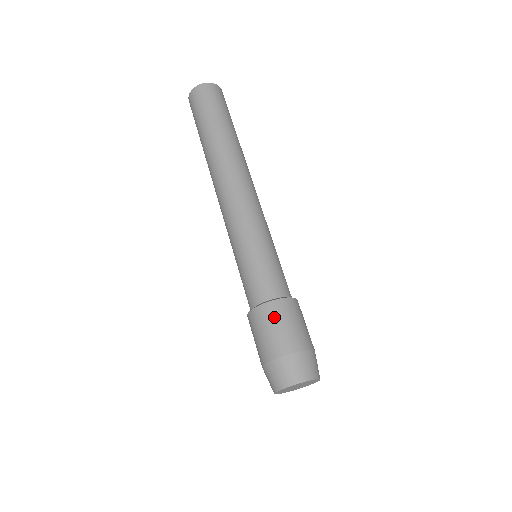
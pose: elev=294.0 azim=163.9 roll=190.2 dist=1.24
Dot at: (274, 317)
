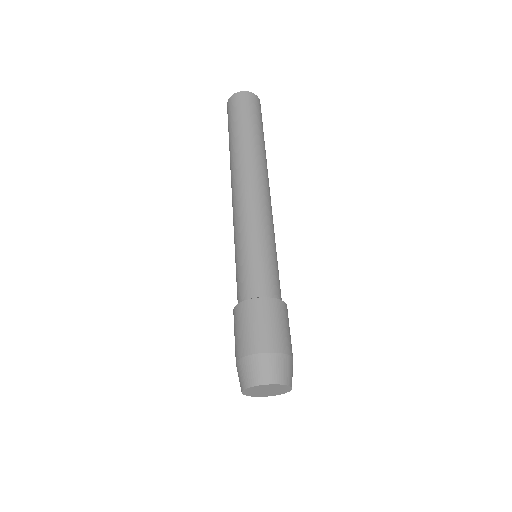
Dot at: (253, 314)
